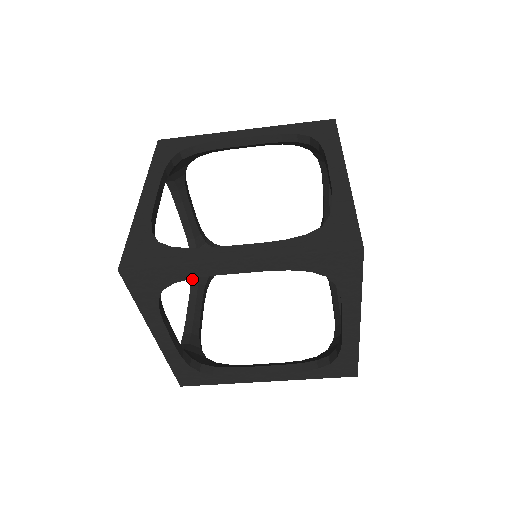
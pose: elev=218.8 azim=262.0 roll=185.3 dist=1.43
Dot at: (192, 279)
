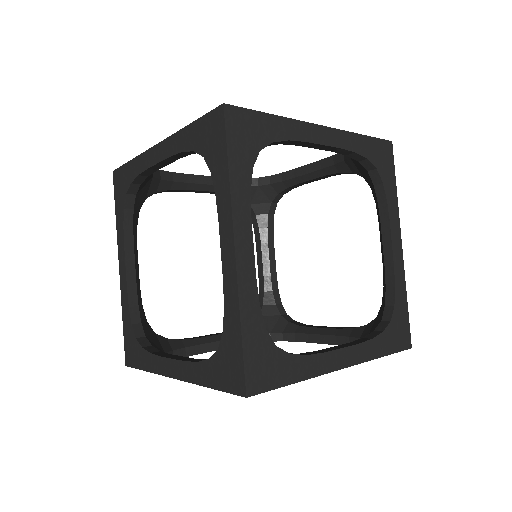
Dot at: (253, 225)
